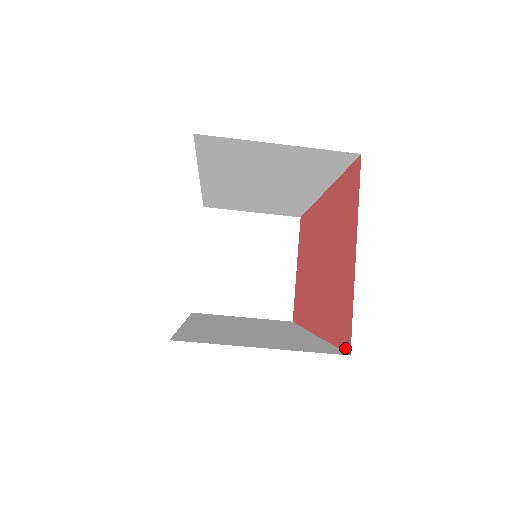
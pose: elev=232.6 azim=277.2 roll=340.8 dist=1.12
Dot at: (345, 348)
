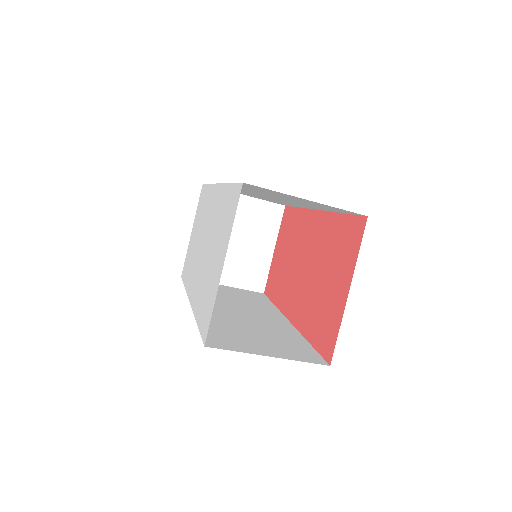
Dot at: (326, 357)
